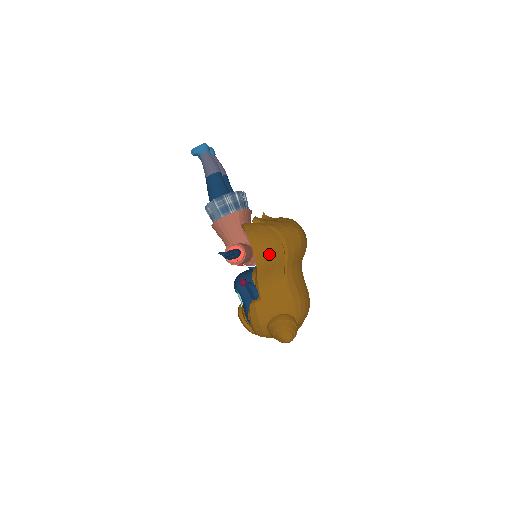
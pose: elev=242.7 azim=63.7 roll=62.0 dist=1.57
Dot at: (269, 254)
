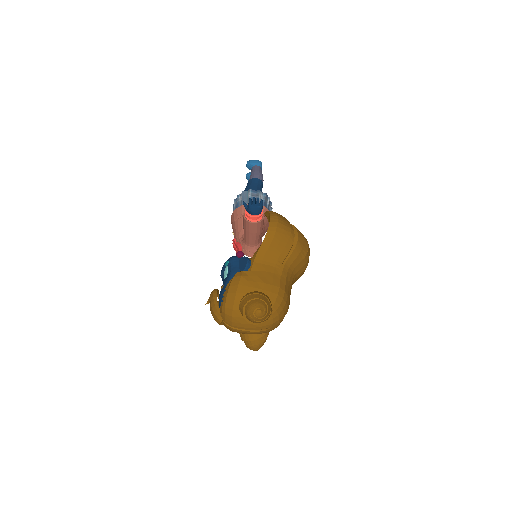
Dot at: (281, 234)
